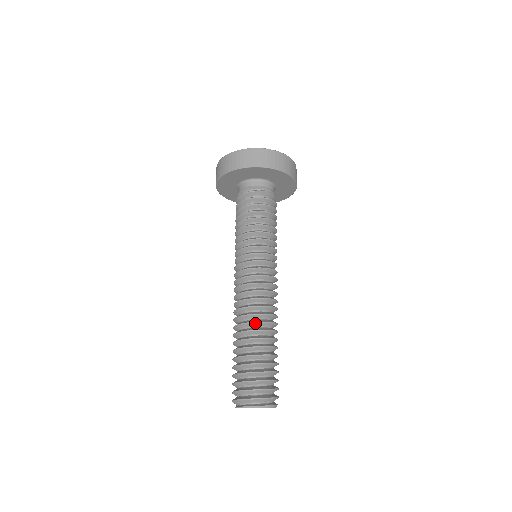
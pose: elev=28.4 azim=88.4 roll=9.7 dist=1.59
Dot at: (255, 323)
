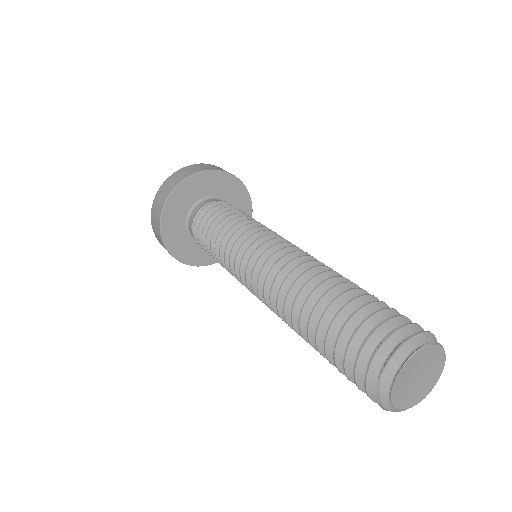
Dot at: occluded
